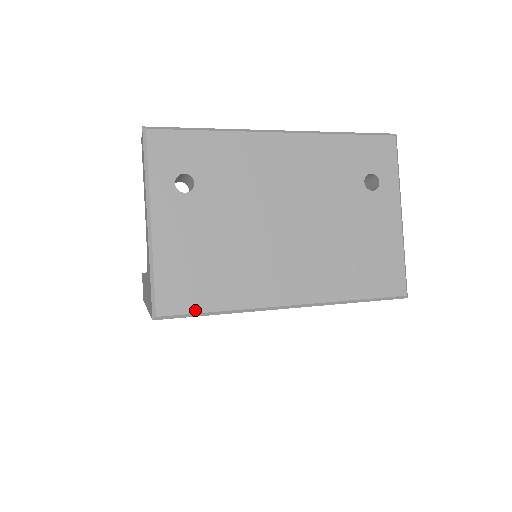
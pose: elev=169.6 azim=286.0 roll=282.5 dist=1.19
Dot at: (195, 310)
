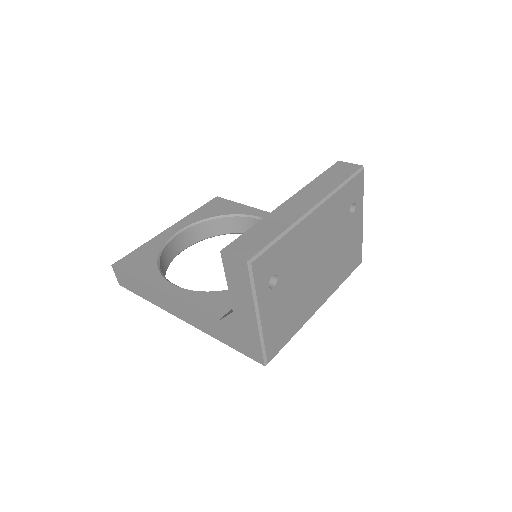
Dot at: (283, 346)
